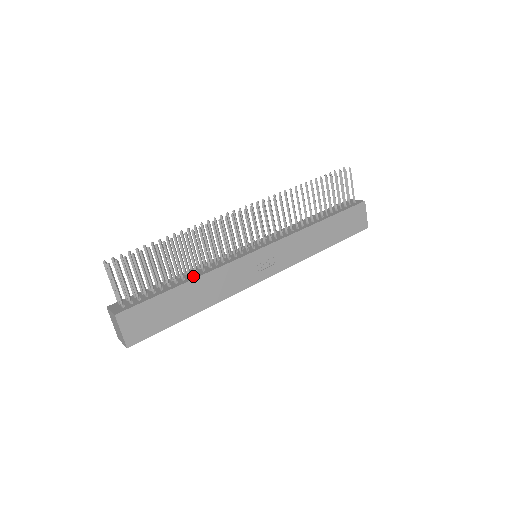
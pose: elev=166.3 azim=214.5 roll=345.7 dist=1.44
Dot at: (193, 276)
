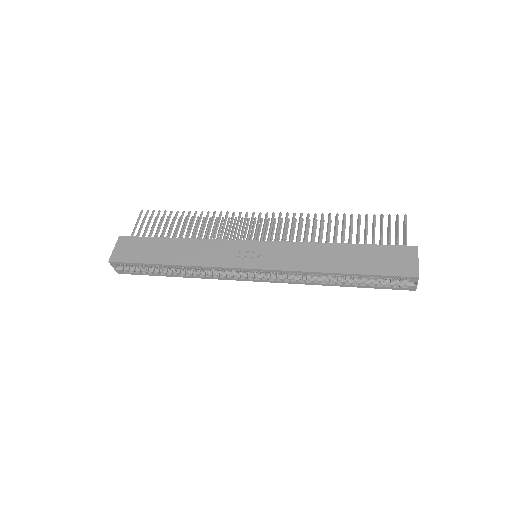
Dot at: occluded
